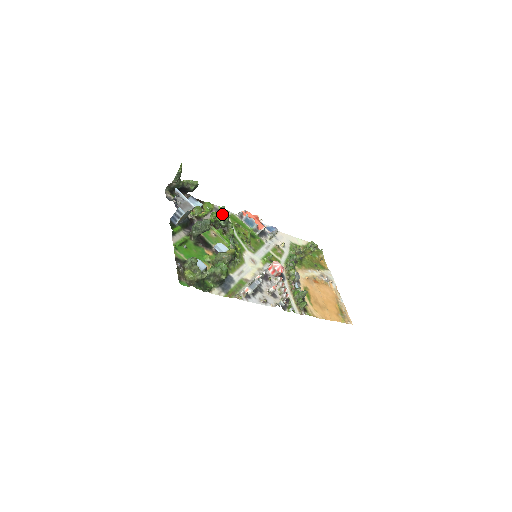
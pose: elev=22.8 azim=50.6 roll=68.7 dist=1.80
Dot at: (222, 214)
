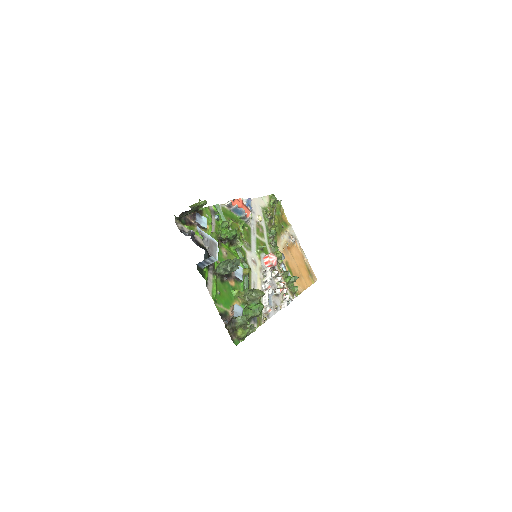
Dot at: (227, 226)
